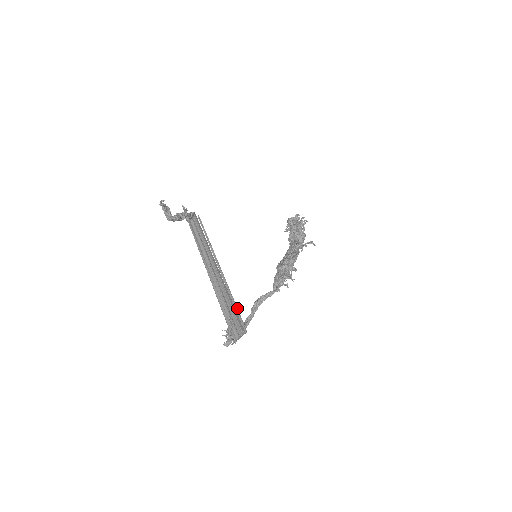
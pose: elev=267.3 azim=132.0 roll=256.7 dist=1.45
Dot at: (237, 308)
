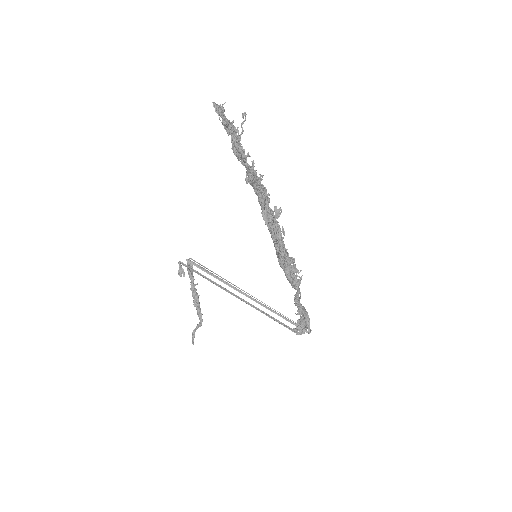
Dot at: occluded
